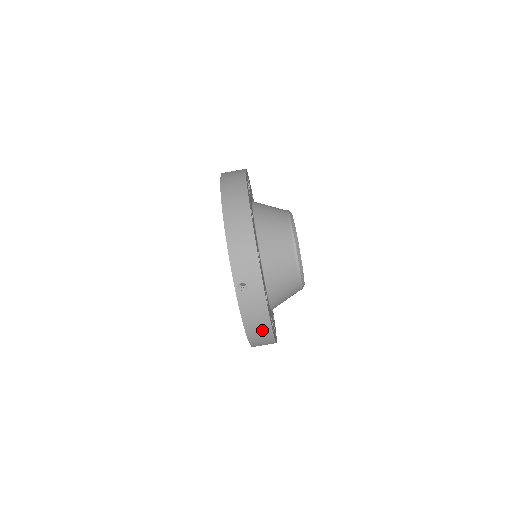
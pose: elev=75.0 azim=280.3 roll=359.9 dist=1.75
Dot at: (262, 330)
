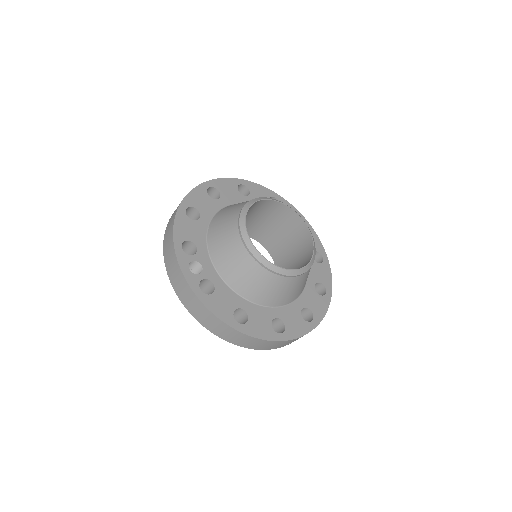
Dot at: occluded
